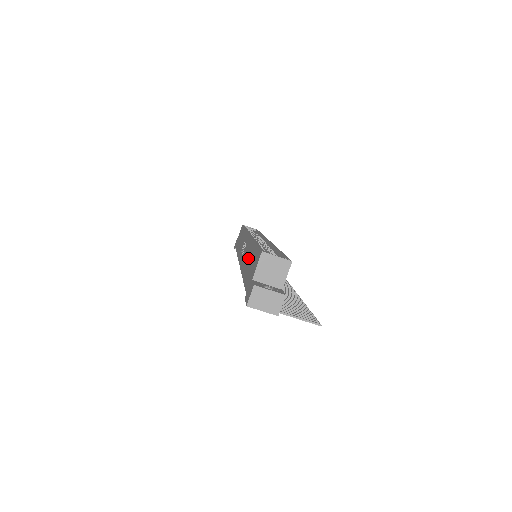
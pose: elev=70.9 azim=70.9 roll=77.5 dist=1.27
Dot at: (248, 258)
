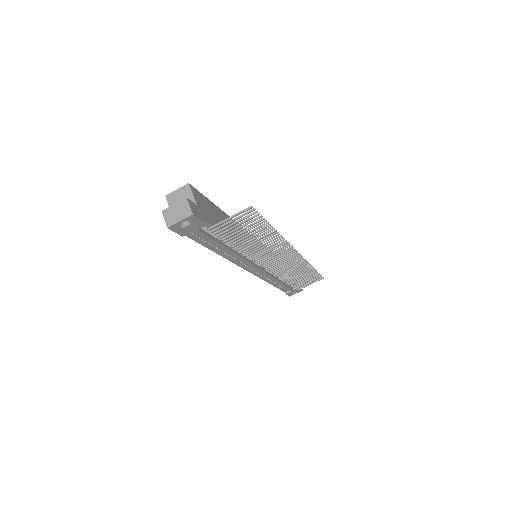
Dot at: occluded
